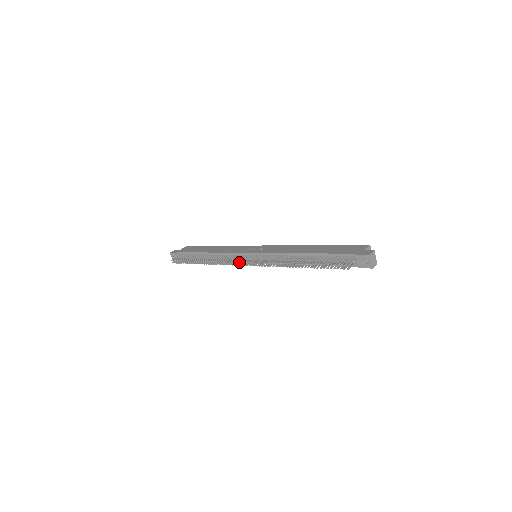
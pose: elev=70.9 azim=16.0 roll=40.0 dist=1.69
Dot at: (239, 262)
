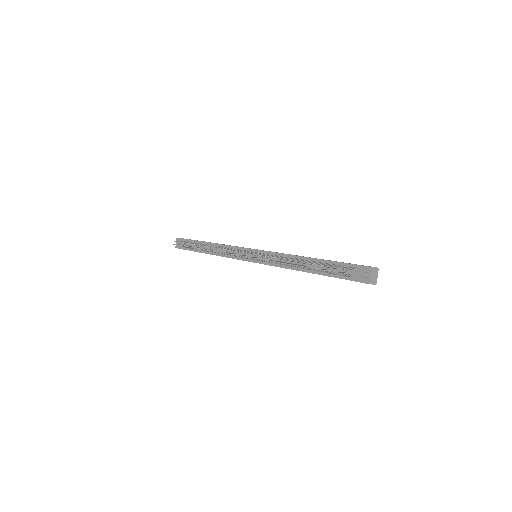
Dot at: (237, 251)
